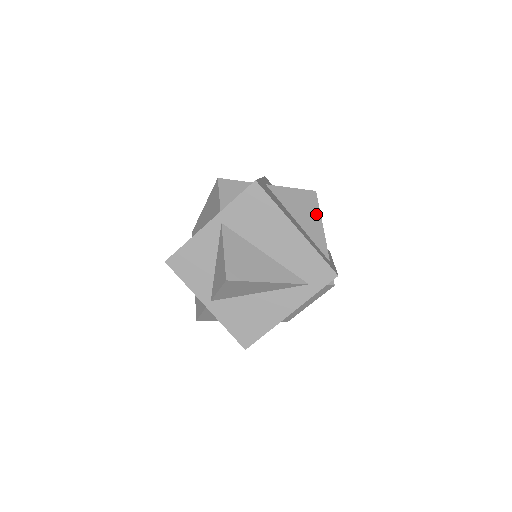
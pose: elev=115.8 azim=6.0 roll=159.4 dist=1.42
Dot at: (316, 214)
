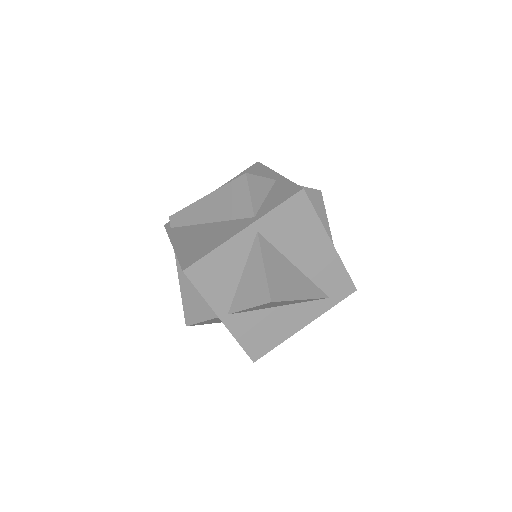
Dot at: (324, 217)
